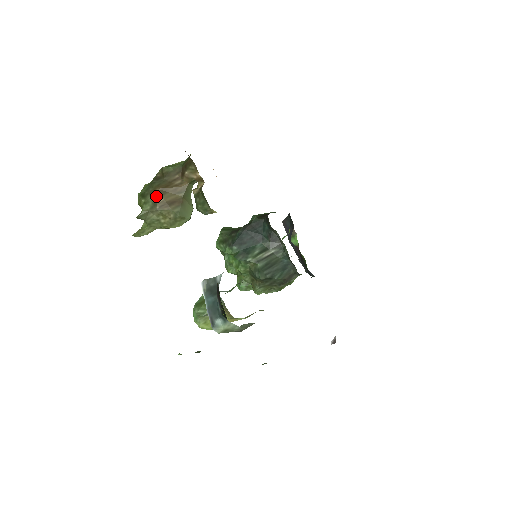
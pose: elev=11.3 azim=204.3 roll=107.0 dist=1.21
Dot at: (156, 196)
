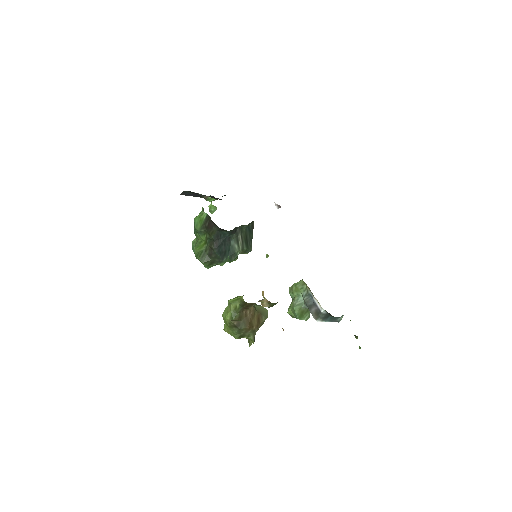
Dot at: (251, 330)
